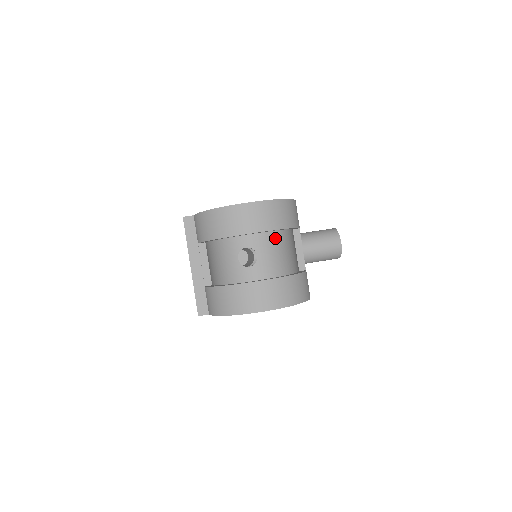
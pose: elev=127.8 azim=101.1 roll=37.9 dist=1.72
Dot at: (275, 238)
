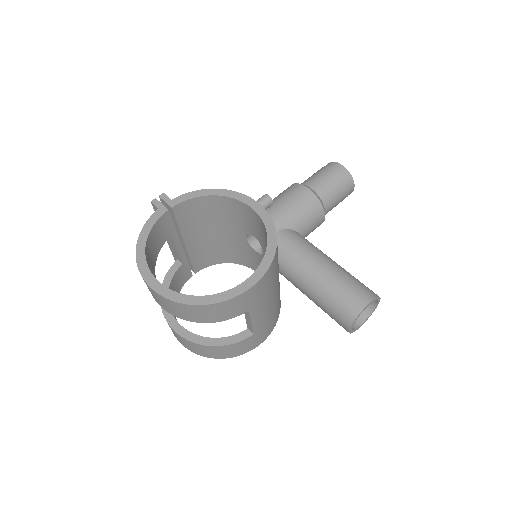
Dot at: occluded
